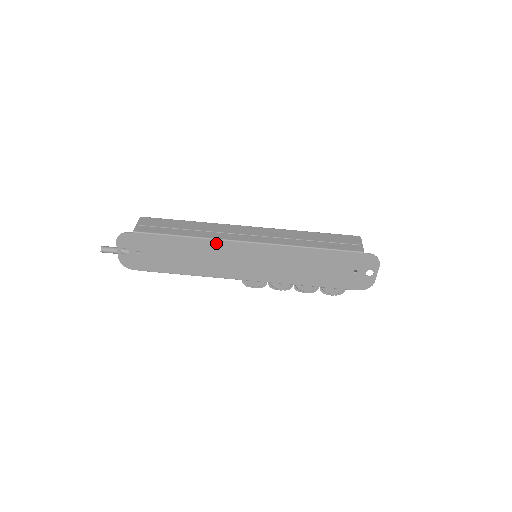
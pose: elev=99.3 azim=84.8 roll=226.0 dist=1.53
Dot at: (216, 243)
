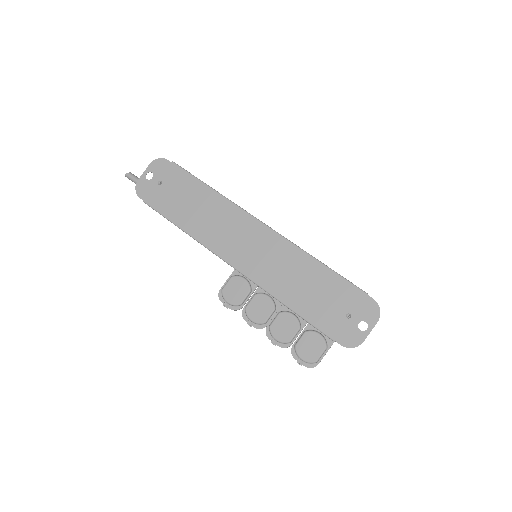
Dot at: (233, 209)
